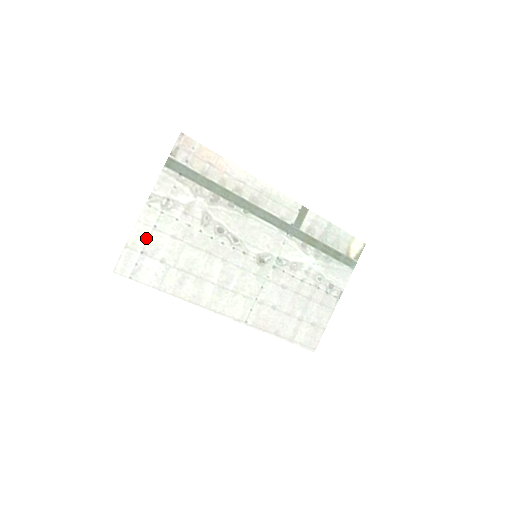
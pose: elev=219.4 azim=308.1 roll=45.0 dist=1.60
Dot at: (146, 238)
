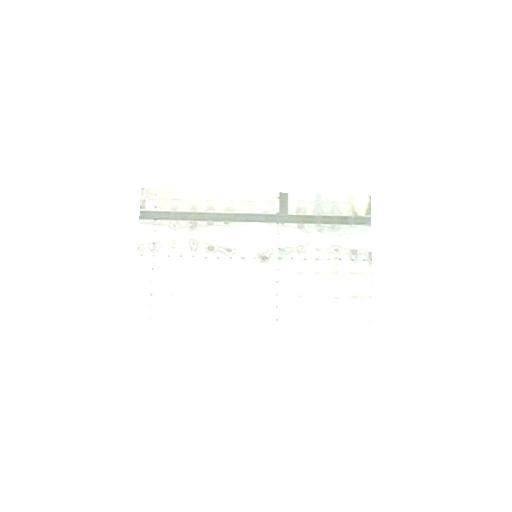
Dot at: (150, 282)
